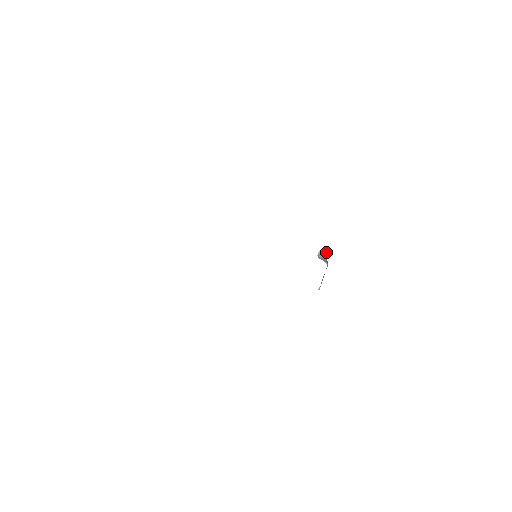
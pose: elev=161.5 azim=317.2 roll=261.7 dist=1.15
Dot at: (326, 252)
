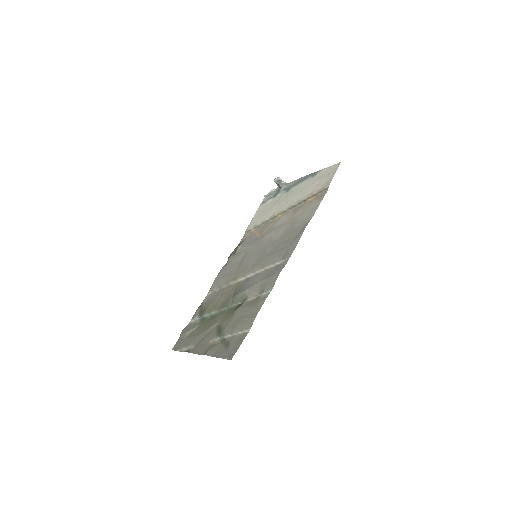
Dot at: (281, 181)
